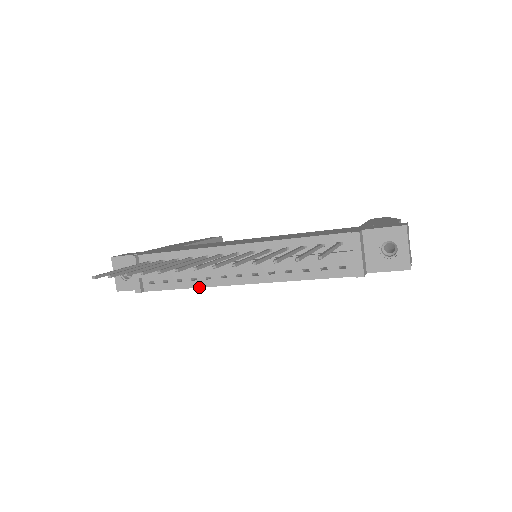
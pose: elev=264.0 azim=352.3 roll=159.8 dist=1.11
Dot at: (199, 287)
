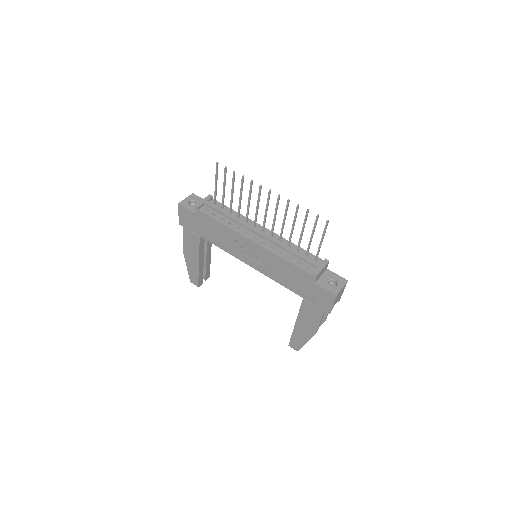
Dot at: (230, 227)
